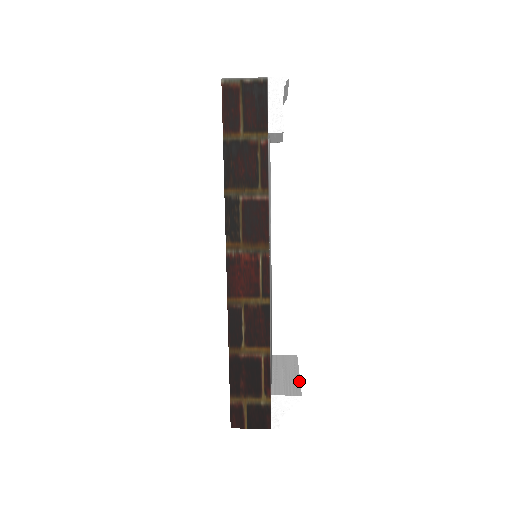
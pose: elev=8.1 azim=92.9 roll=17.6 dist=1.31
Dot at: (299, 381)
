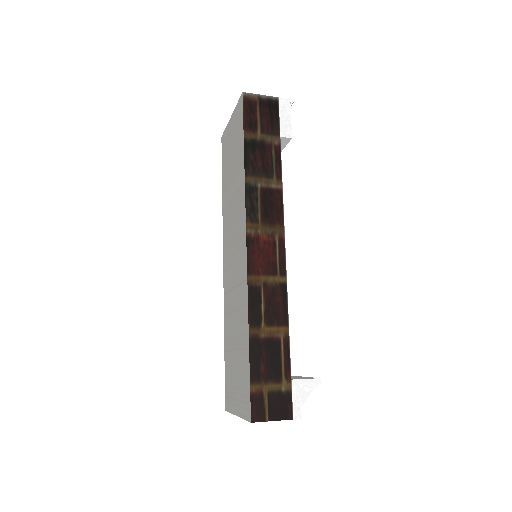
Dot at: occluded
